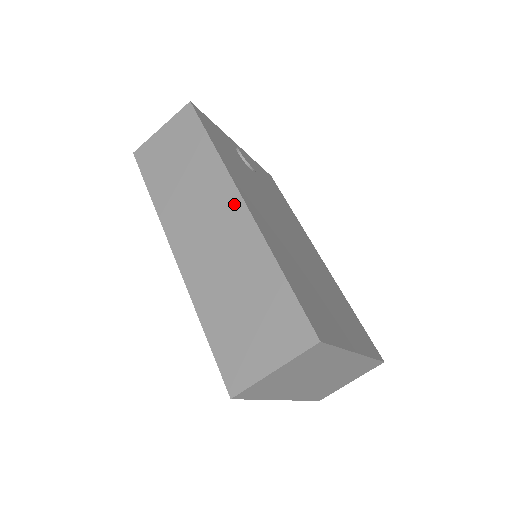
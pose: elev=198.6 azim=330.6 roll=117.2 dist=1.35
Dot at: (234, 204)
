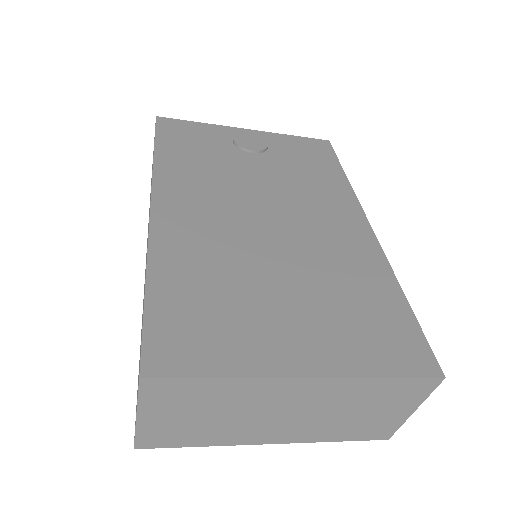
Dot at: occluded
